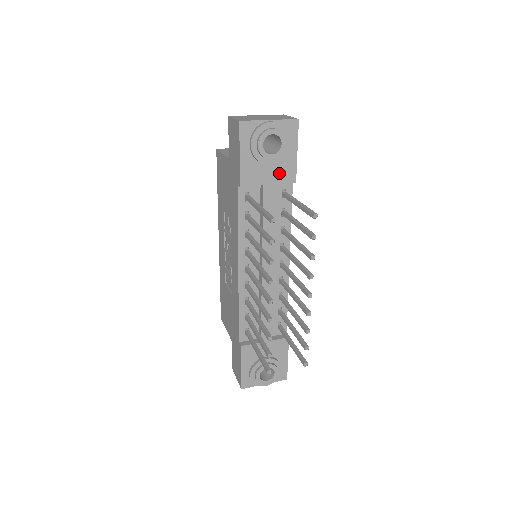
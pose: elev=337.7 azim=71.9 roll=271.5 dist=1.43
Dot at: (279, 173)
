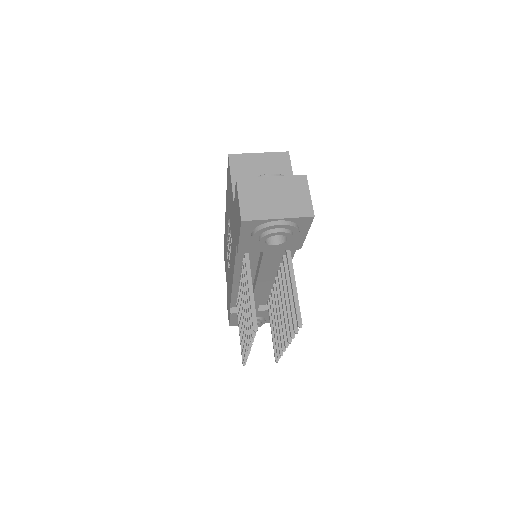
Dot at: occluded
